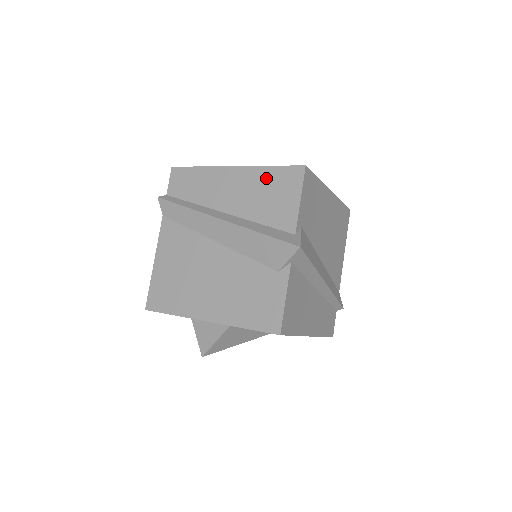
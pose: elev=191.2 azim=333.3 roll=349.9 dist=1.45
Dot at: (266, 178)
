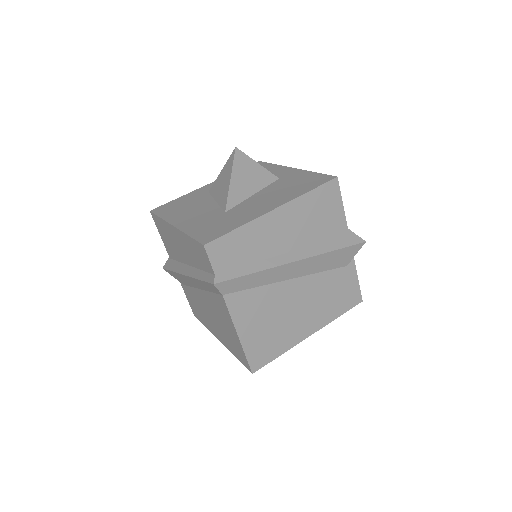
Dot at: (310, 204)
